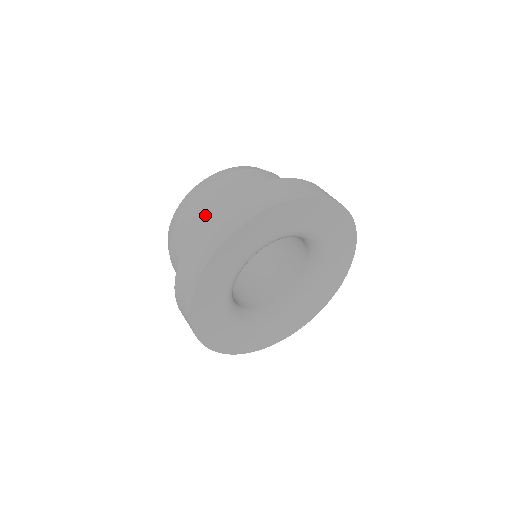
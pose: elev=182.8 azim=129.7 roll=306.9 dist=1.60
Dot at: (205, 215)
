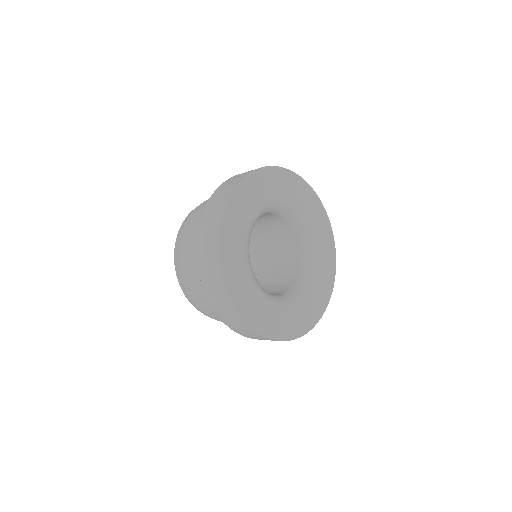
Dot at: occluded
